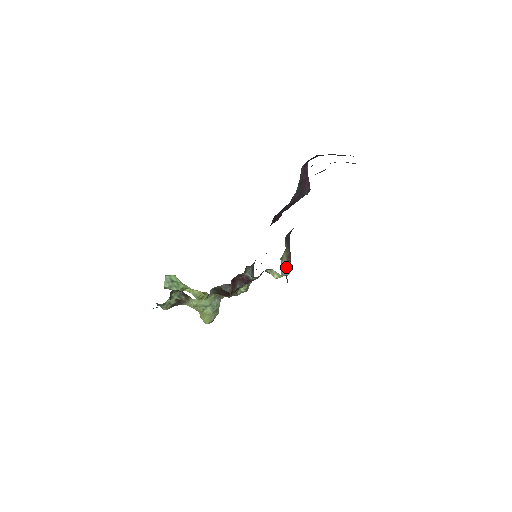
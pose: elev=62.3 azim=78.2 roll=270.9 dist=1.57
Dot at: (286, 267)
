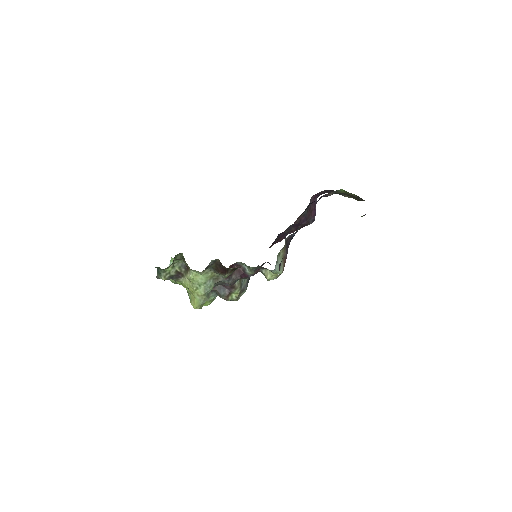
Dot at: occluded
